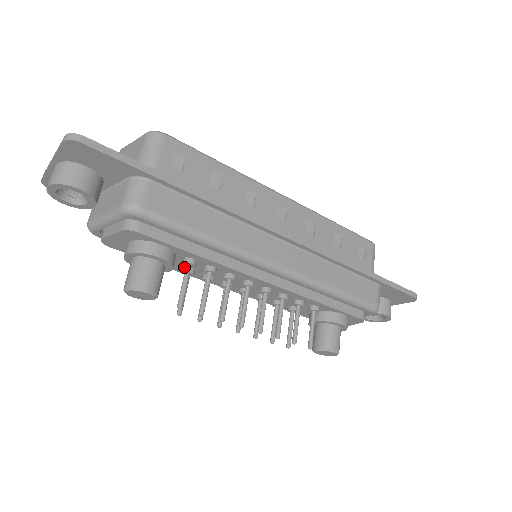
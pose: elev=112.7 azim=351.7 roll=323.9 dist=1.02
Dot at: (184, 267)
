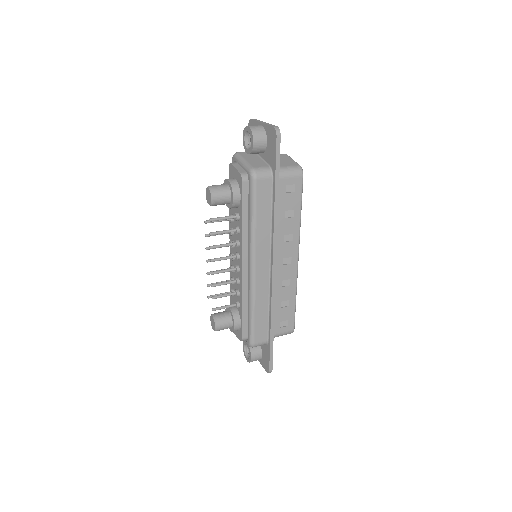
Dot at: occluded
